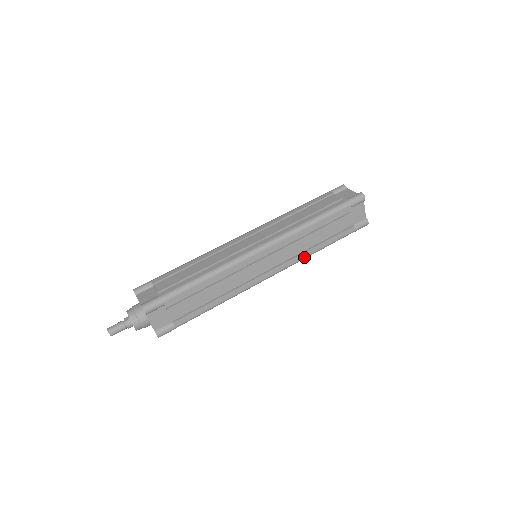
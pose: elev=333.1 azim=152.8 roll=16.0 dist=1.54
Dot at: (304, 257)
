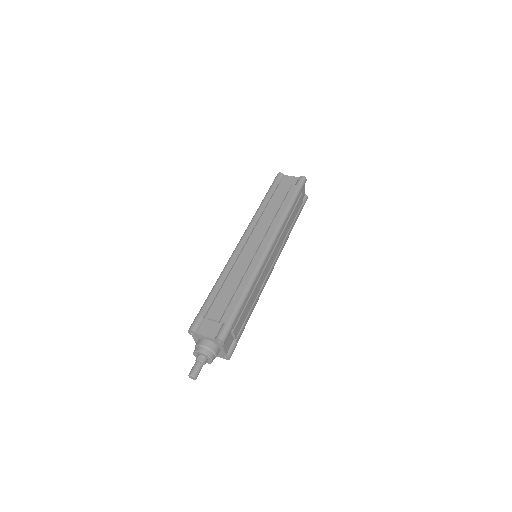
Dot at: occluded
